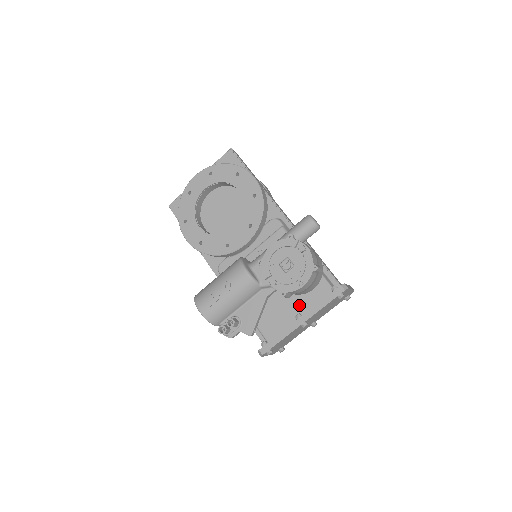
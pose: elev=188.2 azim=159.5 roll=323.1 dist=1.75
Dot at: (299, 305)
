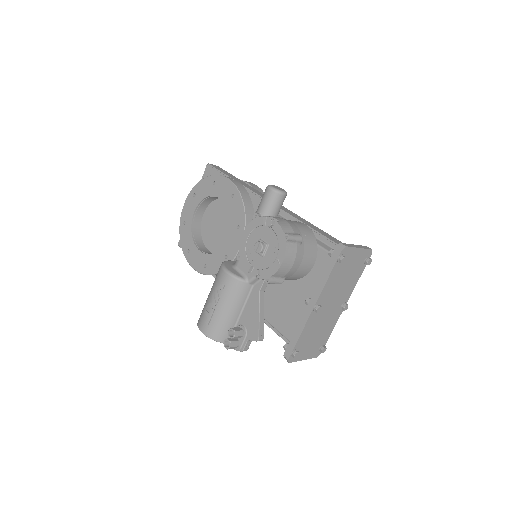
Dot at: (308, 289)
